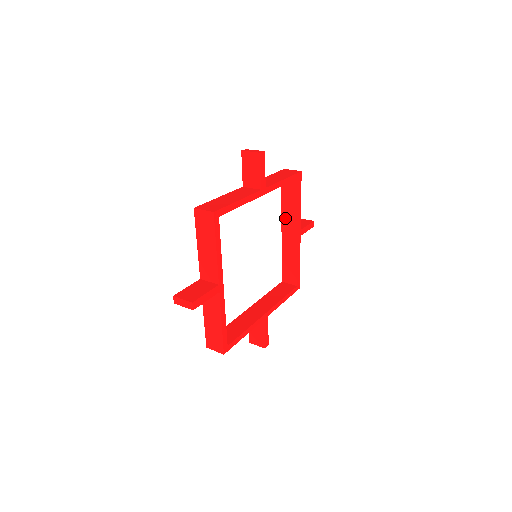
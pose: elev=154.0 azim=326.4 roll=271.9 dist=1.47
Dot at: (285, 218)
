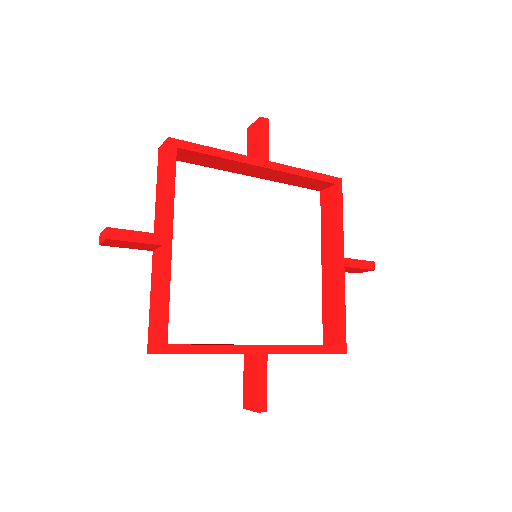
Dot at: (325, 244)
